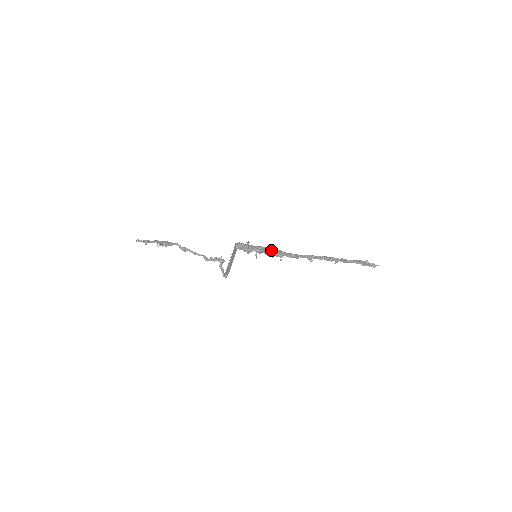
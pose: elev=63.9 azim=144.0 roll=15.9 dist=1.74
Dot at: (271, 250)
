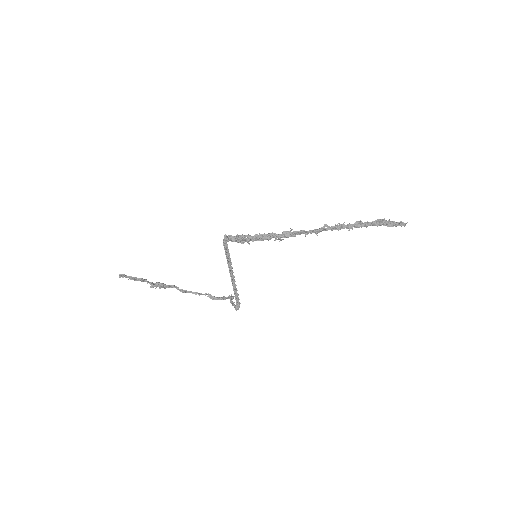
Dot at: (266, 235)
